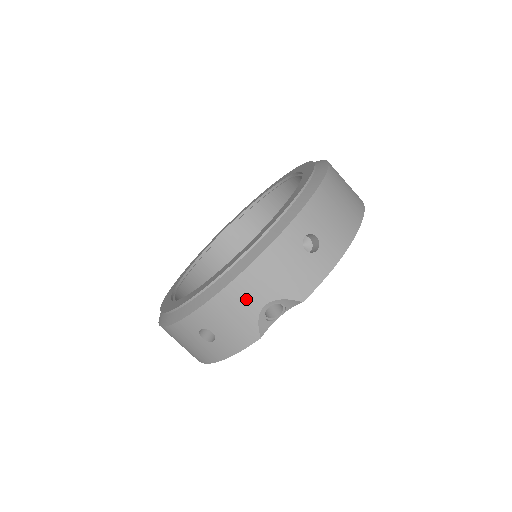
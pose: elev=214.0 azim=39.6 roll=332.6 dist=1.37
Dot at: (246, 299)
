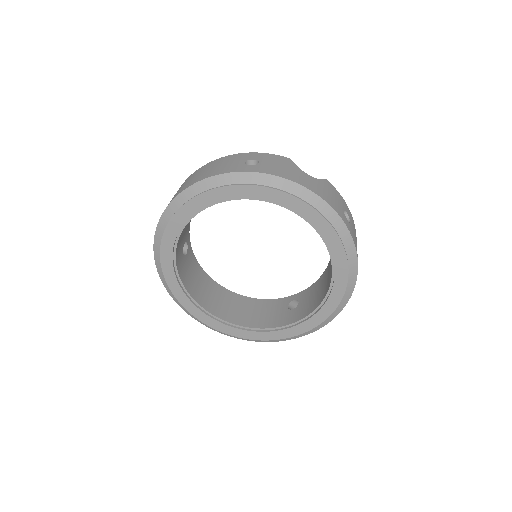
Dot at: occluded
